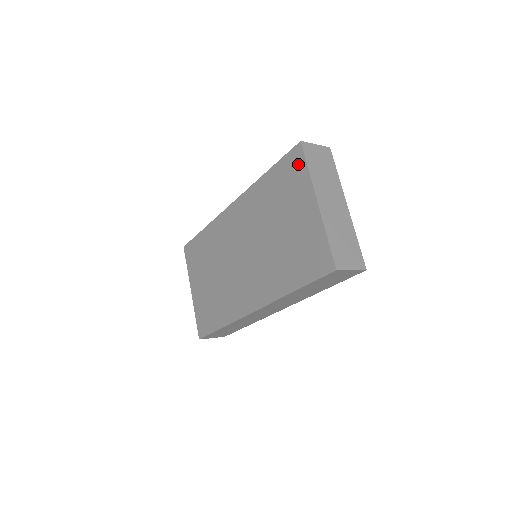
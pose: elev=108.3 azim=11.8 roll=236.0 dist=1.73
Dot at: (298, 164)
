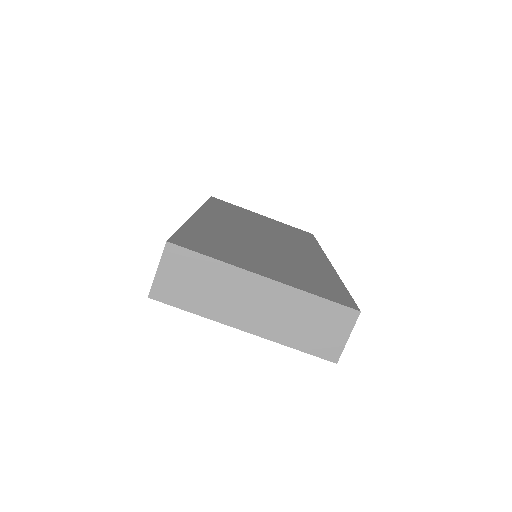
Dot at: occluded
